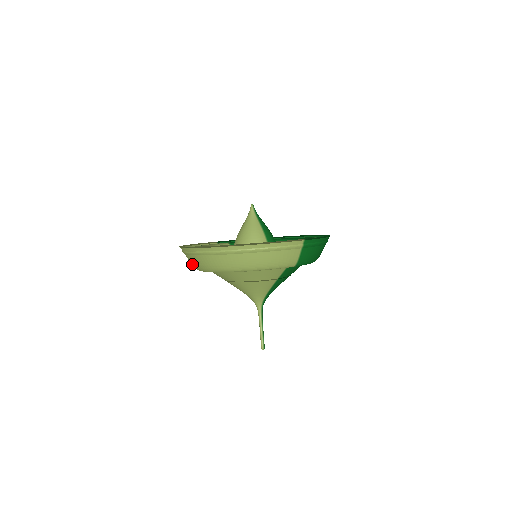
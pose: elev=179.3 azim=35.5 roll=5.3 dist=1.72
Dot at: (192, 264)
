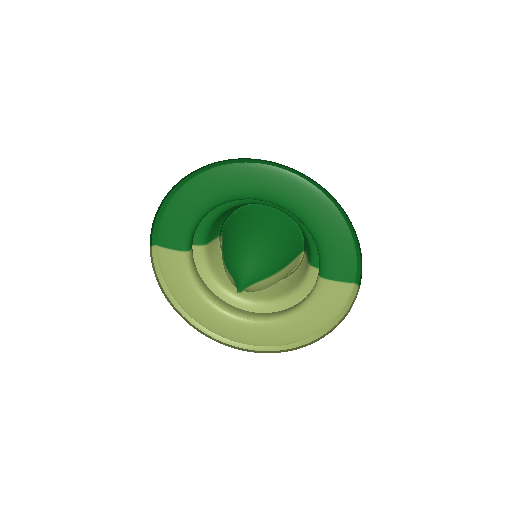
Dot at: occluded
